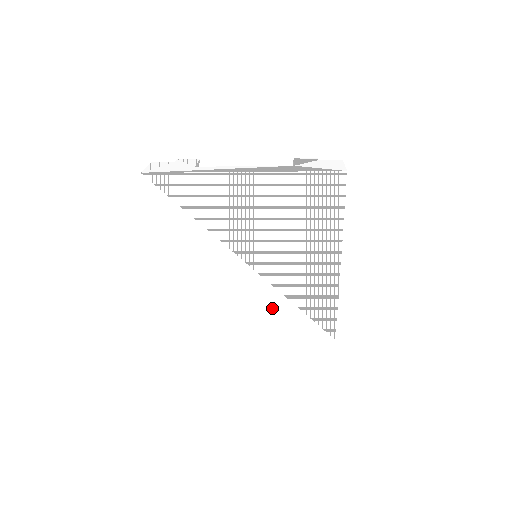
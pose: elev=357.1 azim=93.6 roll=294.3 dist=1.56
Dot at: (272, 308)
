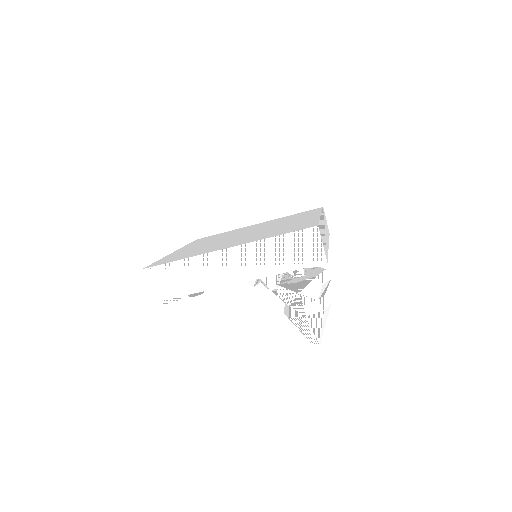
Dot at: occluded
